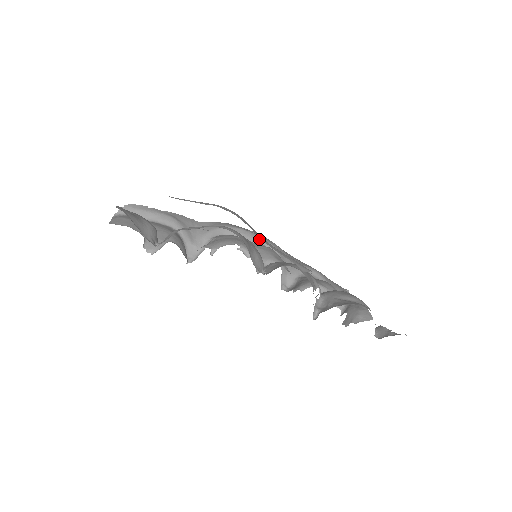
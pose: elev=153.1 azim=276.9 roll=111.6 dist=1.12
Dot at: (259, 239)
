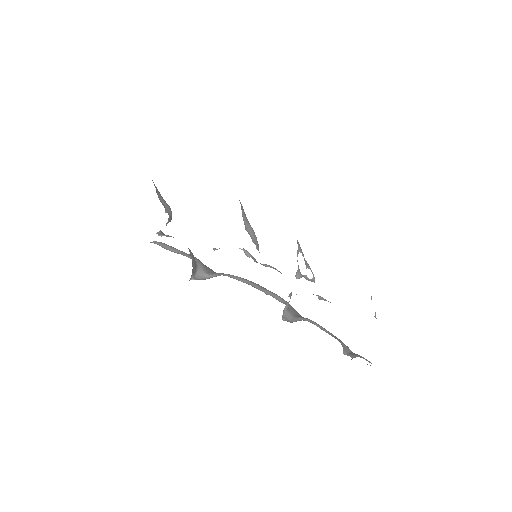
Dot at: (273, 293)
